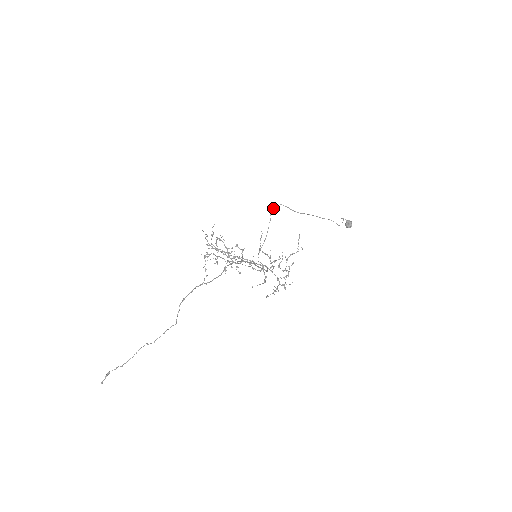
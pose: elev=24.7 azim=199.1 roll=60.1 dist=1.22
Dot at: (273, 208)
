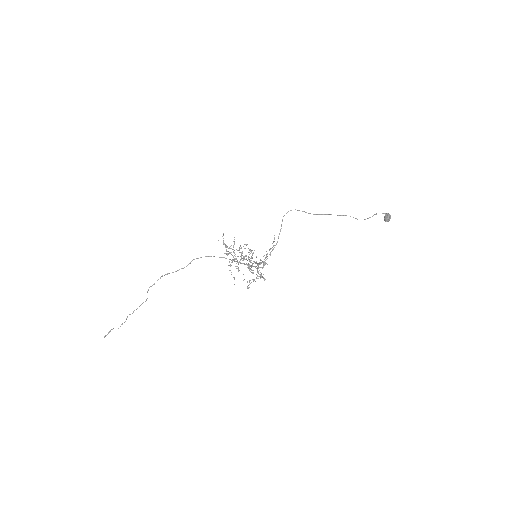
Dot at: occluded
